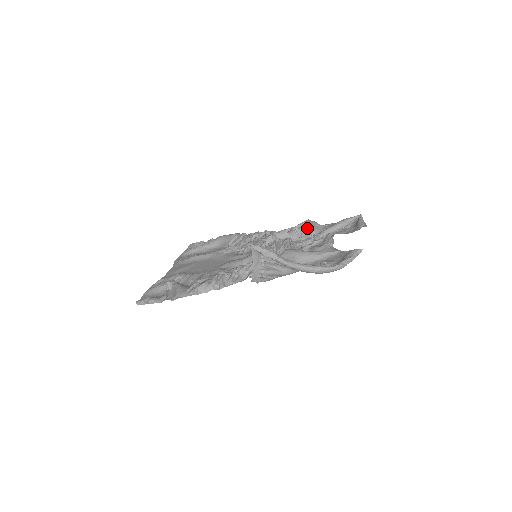
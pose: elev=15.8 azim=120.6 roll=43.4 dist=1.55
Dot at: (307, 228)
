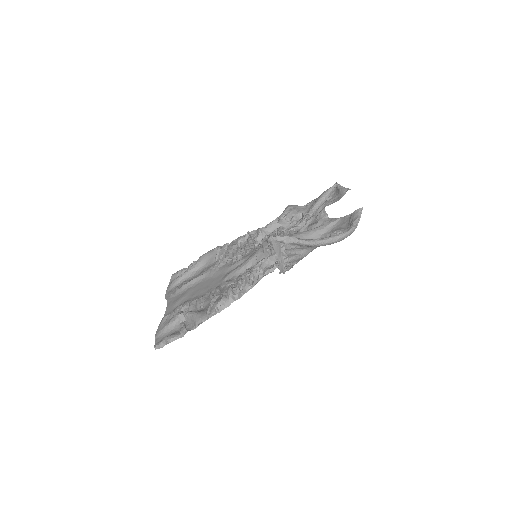
Dot at: (293, 212)
